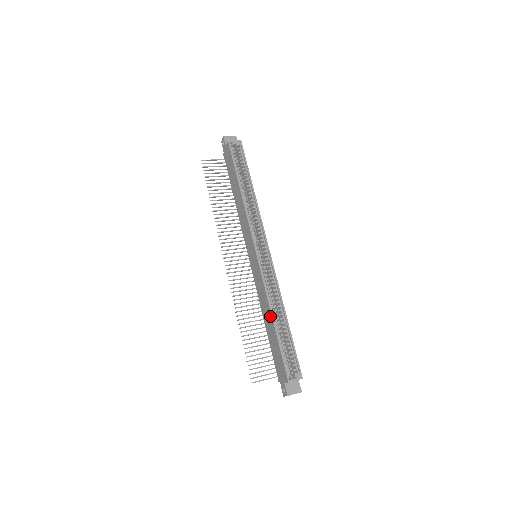
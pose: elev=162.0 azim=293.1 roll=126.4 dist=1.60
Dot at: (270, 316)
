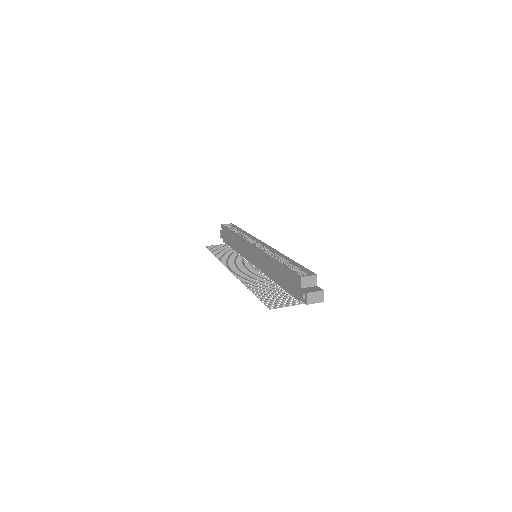
Dot at: (272, 262)
